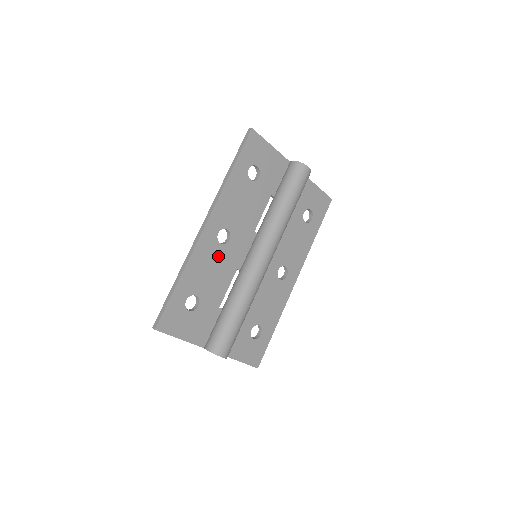
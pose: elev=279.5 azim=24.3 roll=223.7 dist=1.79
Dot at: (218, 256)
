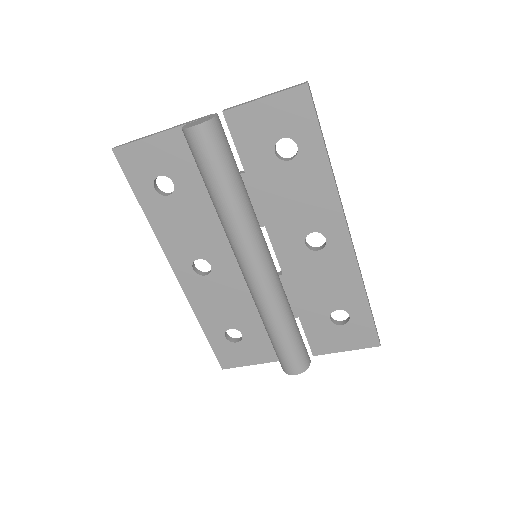
Dot at: (215, 286)
